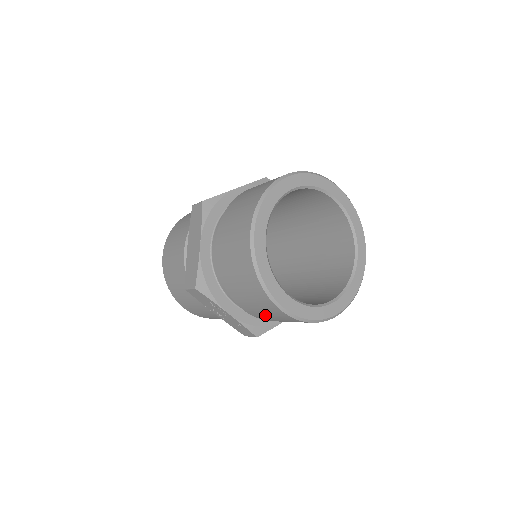
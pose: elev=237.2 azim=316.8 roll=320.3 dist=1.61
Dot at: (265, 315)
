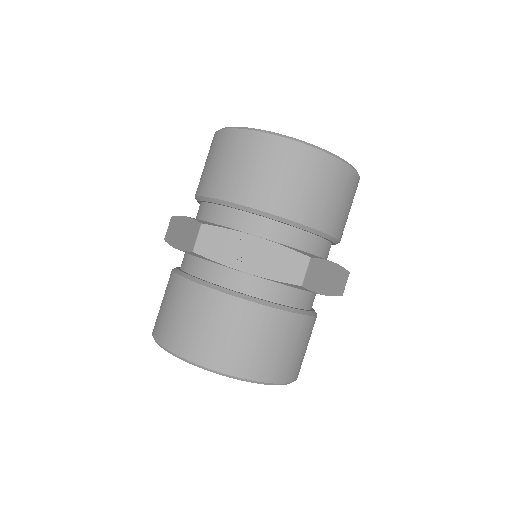
Dot at: (288, 187)
